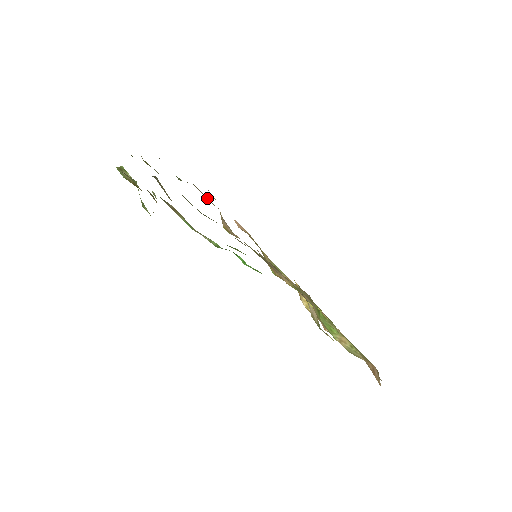
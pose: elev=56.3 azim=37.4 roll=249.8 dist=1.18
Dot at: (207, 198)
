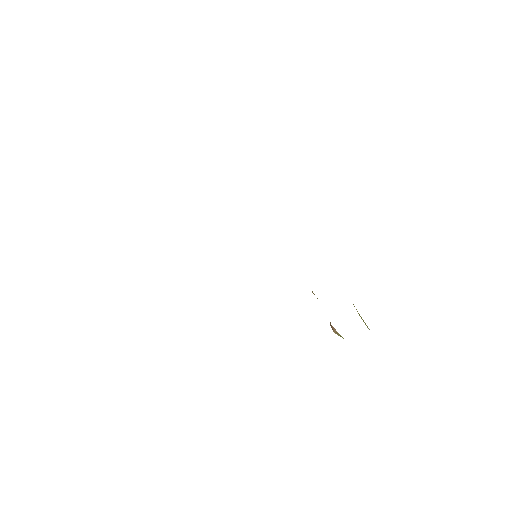
Dot at: occluded
